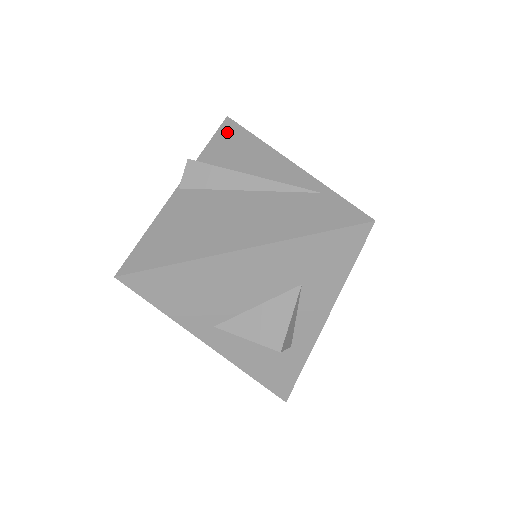
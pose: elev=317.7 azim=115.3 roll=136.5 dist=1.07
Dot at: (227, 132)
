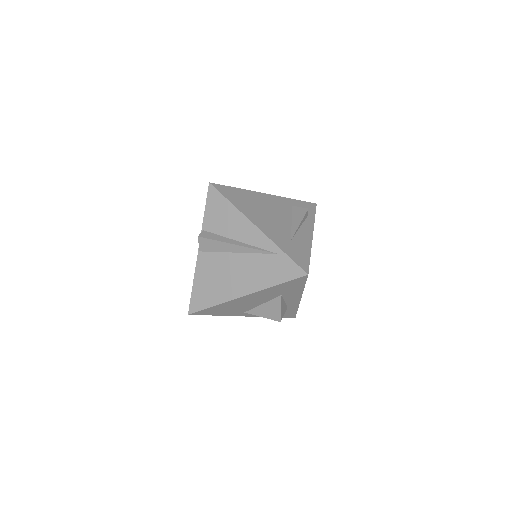
Dot at: (213, 200)
